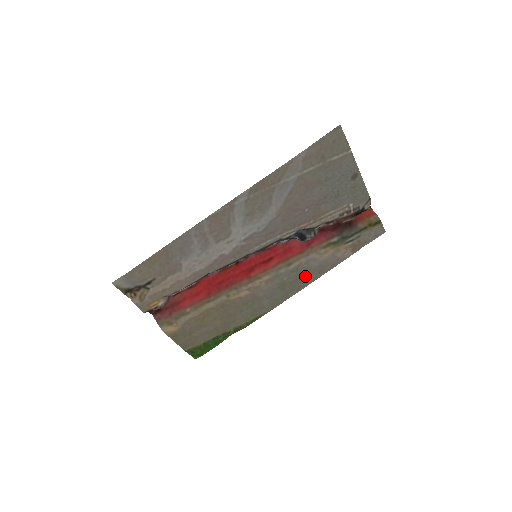
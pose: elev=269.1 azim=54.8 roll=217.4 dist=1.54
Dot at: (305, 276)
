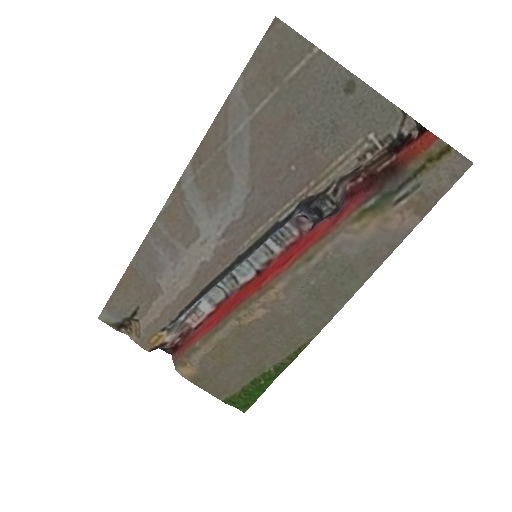
Dot at: (346, 273)
